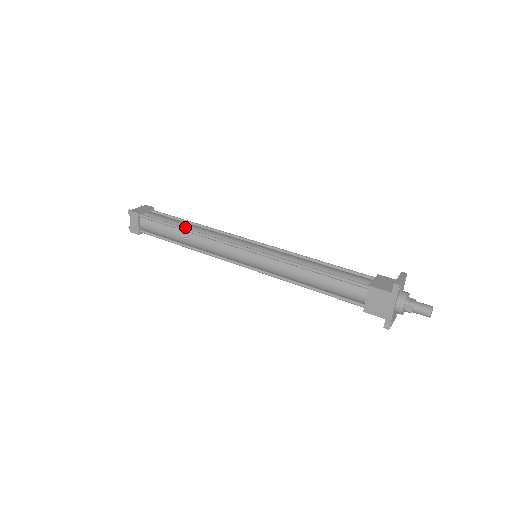
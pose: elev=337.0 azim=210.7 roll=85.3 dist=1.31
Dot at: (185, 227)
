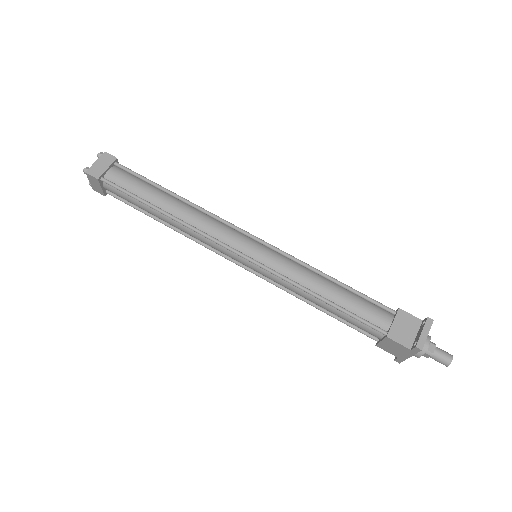
Dot at: (164, 207)
